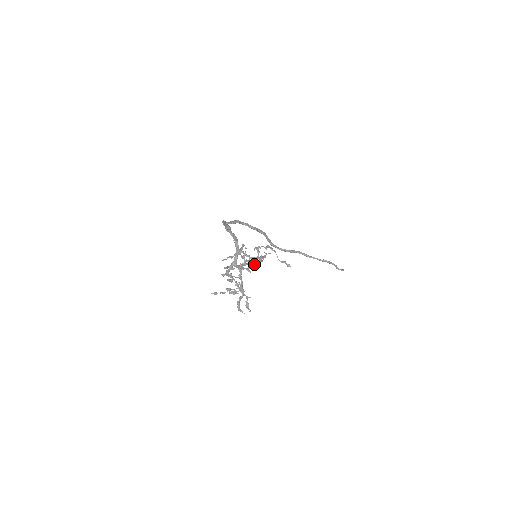
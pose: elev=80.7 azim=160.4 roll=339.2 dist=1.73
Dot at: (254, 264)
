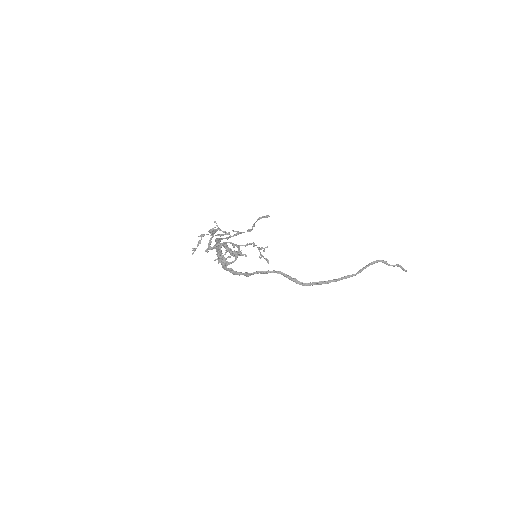
Dot at: (245, 246)
